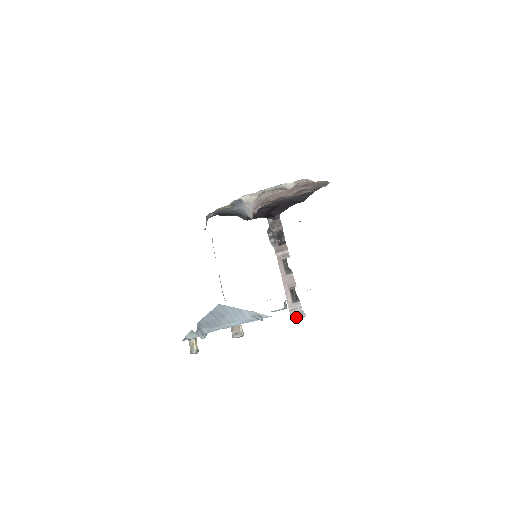
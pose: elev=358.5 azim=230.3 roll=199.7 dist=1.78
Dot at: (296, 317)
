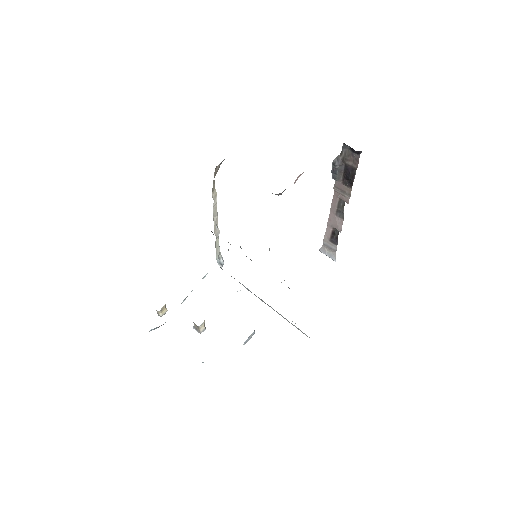
Dot at: occluded
